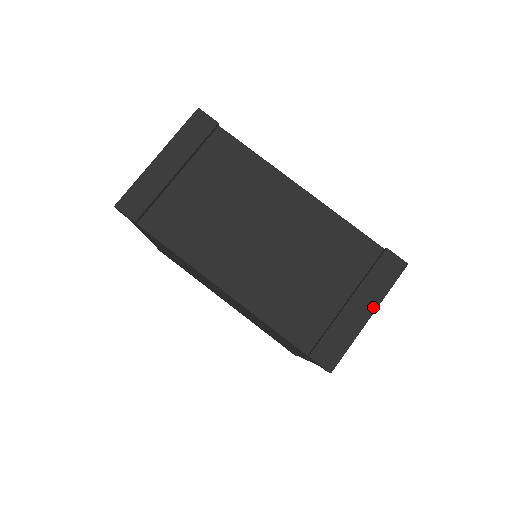
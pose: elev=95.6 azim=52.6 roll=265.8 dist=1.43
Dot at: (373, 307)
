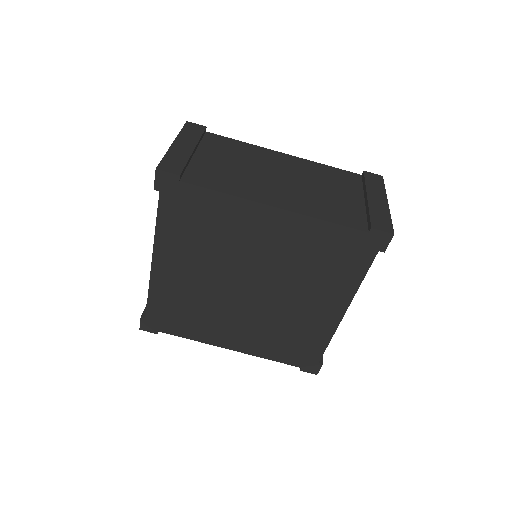
Dot at: (384, 197)
